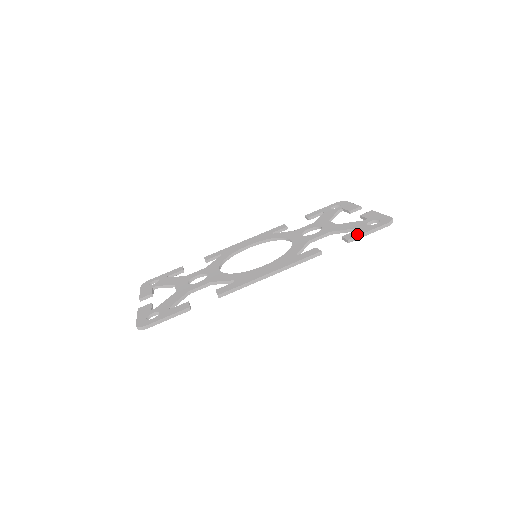
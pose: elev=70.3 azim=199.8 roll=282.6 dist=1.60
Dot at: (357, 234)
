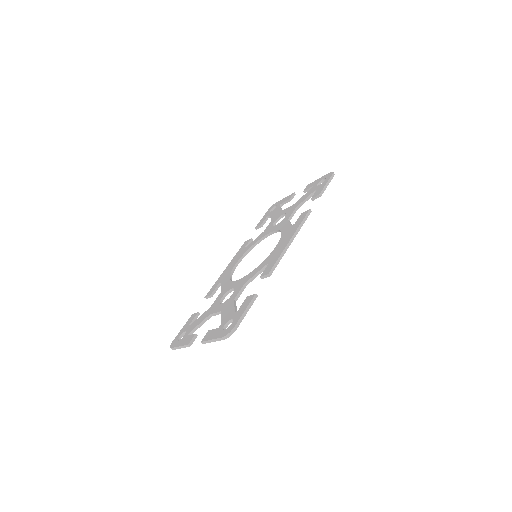
Dot at: (321, 189)
